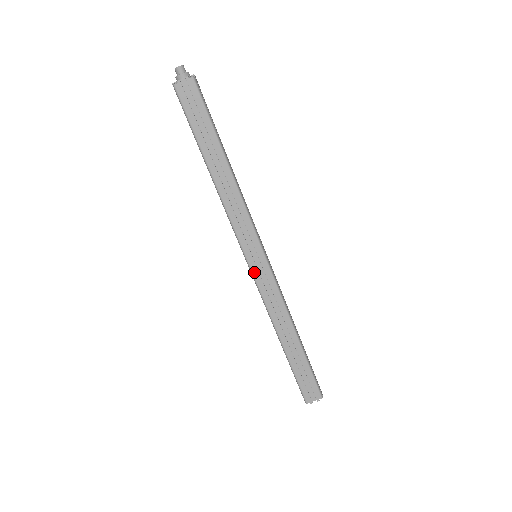
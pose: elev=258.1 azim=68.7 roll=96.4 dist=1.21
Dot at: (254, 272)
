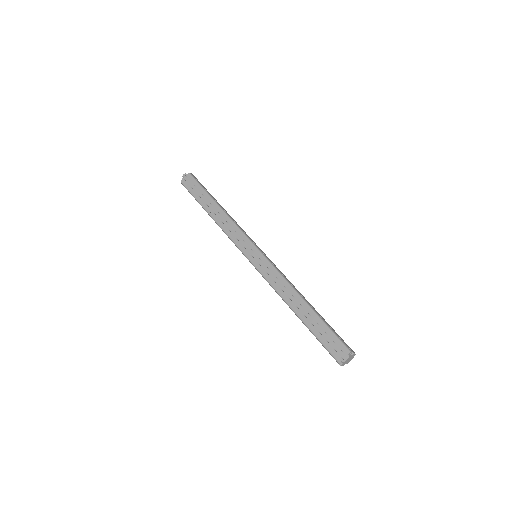
Dot at: (254, 263)
